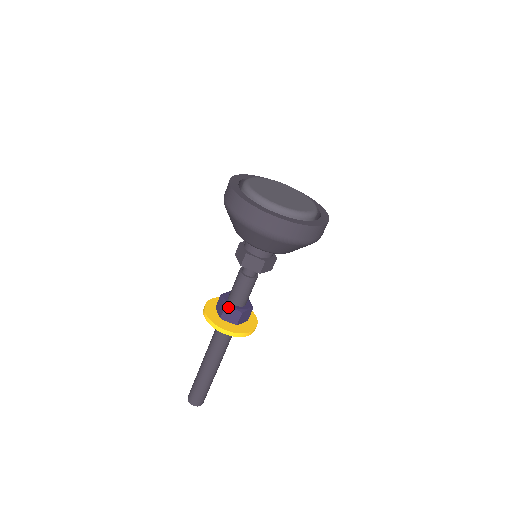
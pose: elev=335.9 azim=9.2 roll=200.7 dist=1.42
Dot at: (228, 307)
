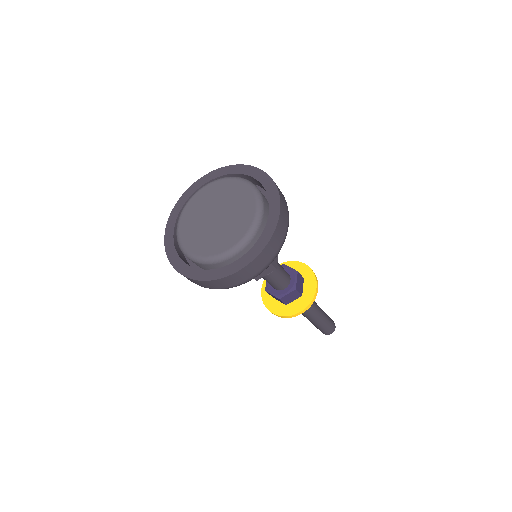
Dot at: (268, 292)
